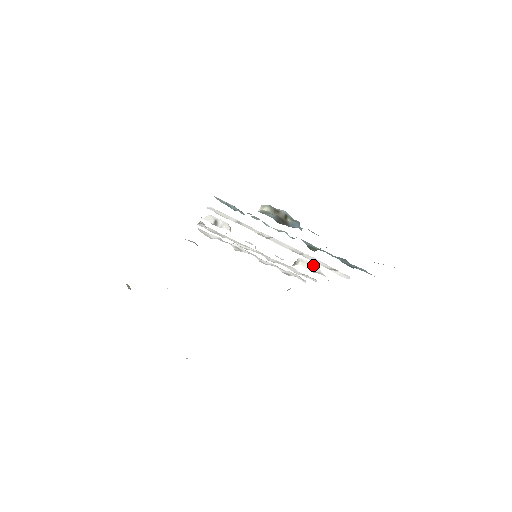
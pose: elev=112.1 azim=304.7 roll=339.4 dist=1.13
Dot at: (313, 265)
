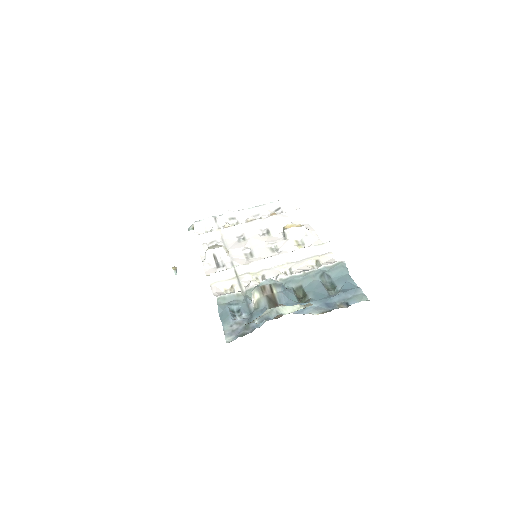
Dot at: (298, 228)
